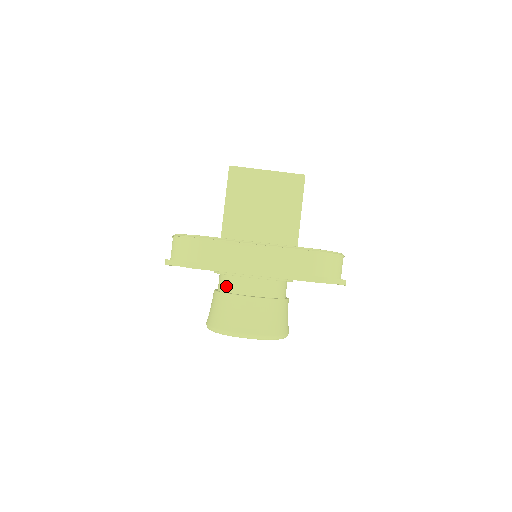
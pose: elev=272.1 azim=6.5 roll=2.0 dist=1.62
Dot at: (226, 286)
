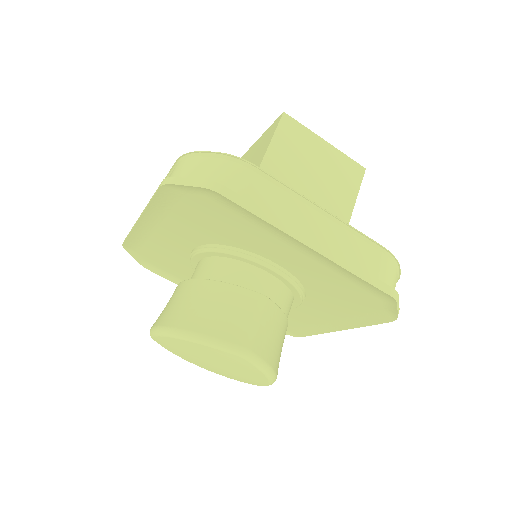
Dot at: (218, 272)
